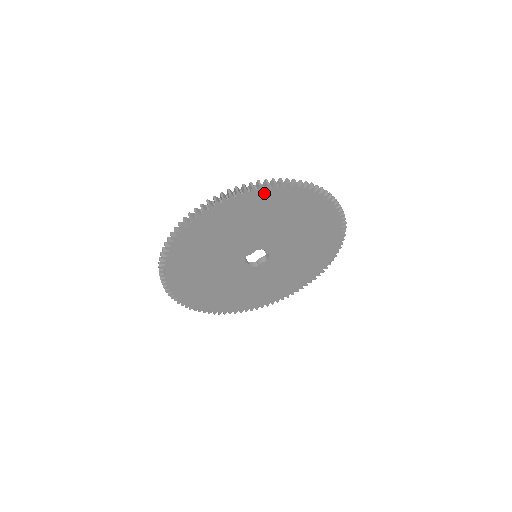
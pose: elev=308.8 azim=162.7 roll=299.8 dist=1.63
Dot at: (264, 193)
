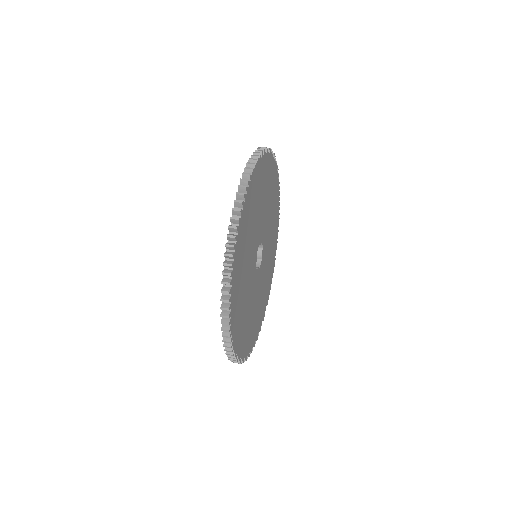
Dot at: (243, 212)
